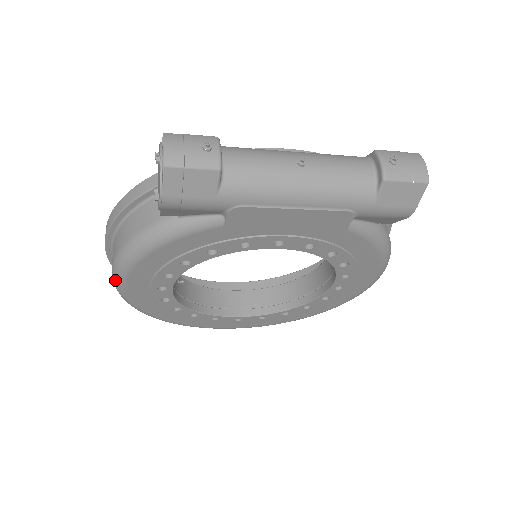
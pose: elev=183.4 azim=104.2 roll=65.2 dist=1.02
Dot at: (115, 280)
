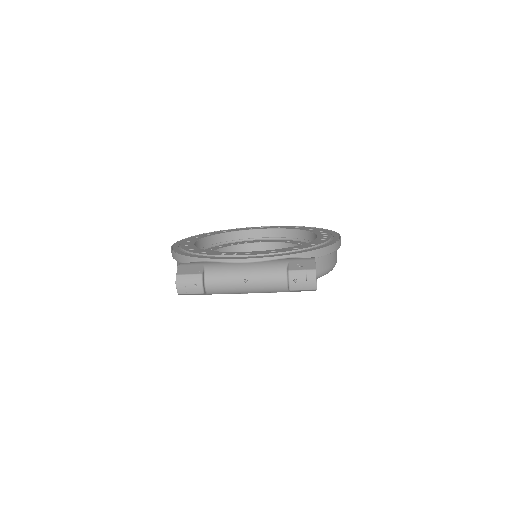
Dot at: occluded
